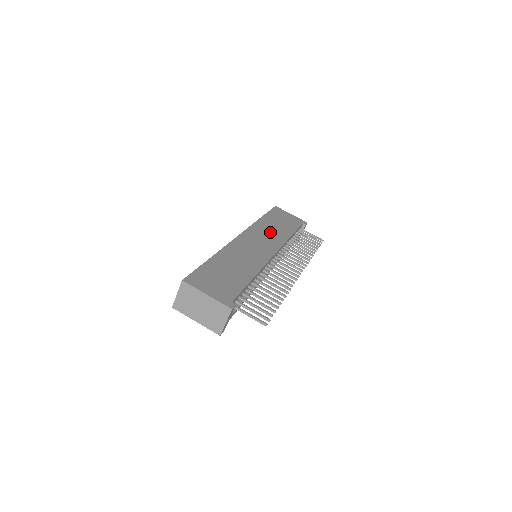
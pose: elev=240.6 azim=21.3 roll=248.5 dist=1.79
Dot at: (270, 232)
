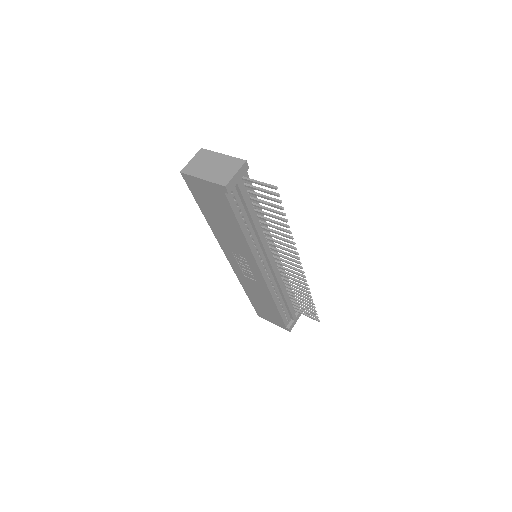
Dot at: occluded
